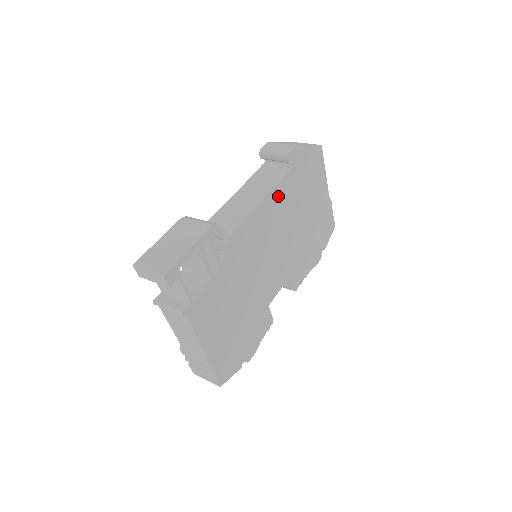
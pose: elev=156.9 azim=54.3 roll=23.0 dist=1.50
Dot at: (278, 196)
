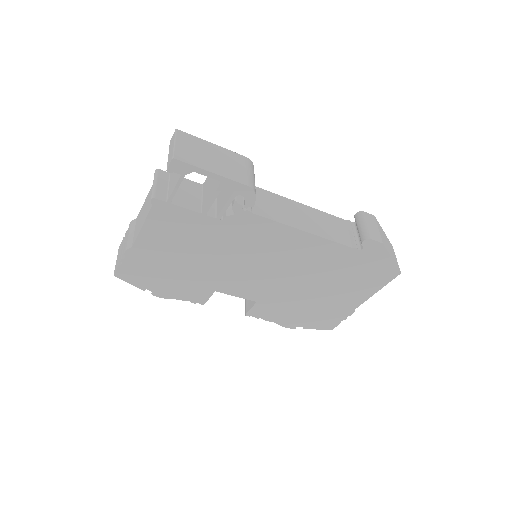
Dot at: (322, 248)
